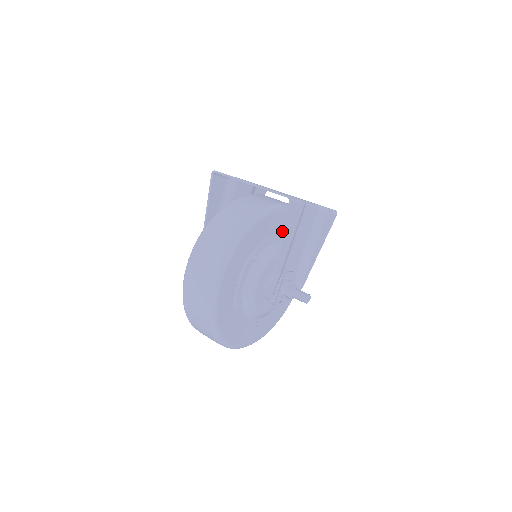
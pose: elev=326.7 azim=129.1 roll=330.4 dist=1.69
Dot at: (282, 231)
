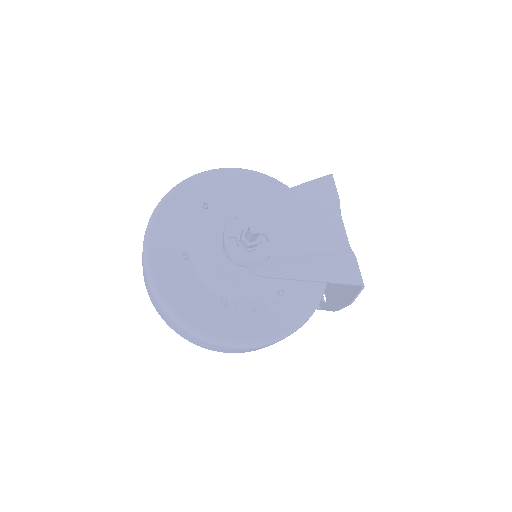
Dot at: occluded
